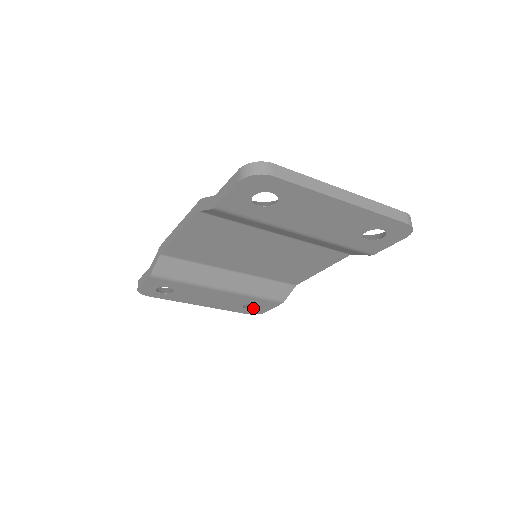
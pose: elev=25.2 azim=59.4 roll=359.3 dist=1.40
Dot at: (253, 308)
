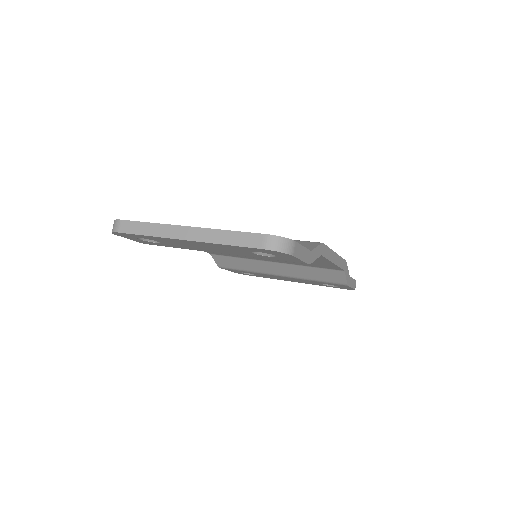
Dot at: occluded
